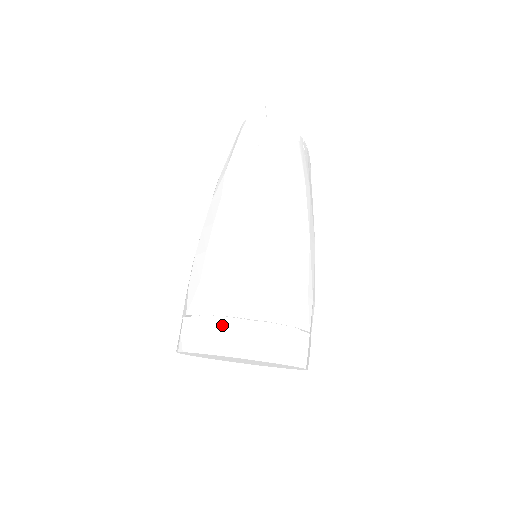
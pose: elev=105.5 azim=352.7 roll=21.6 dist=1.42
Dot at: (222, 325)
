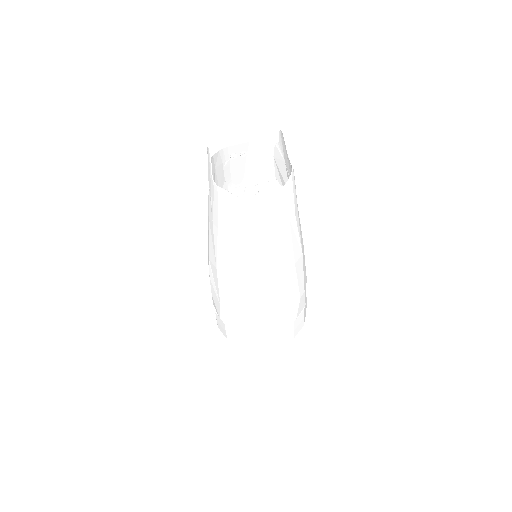
Dot at: (217, 318)
